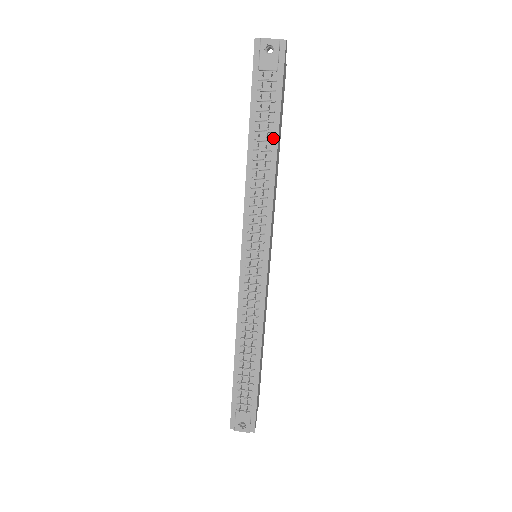
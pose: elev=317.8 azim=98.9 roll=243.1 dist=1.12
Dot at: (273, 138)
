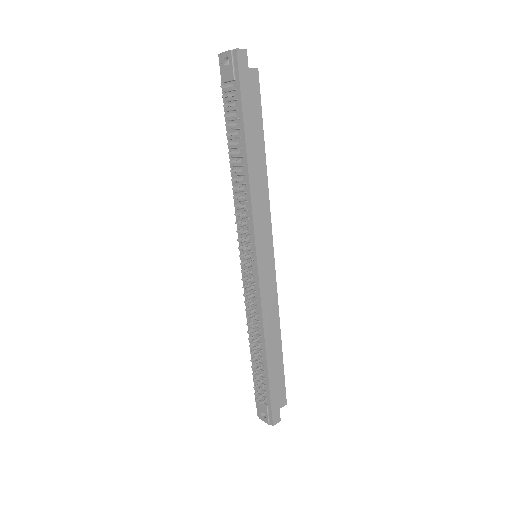
Dot at: (242, 144)
